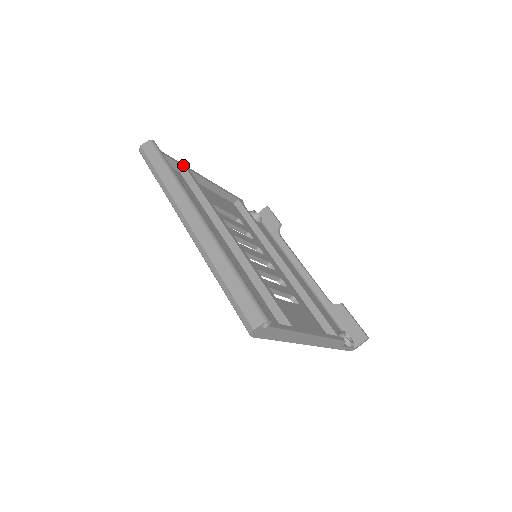
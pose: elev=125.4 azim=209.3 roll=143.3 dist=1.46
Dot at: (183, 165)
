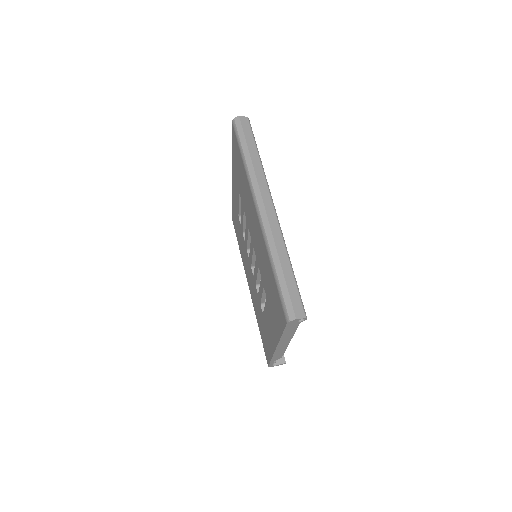
Dot at: occluded
